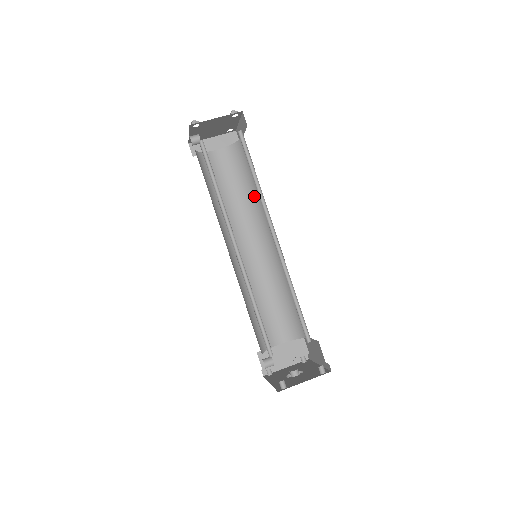
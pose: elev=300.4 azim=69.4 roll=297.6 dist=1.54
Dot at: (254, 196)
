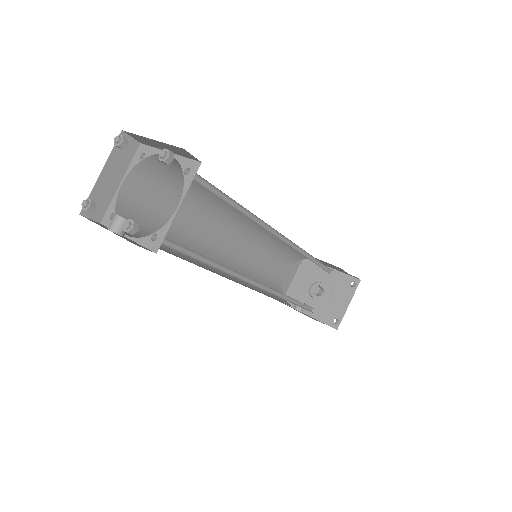
Dot at: (209, 198)
